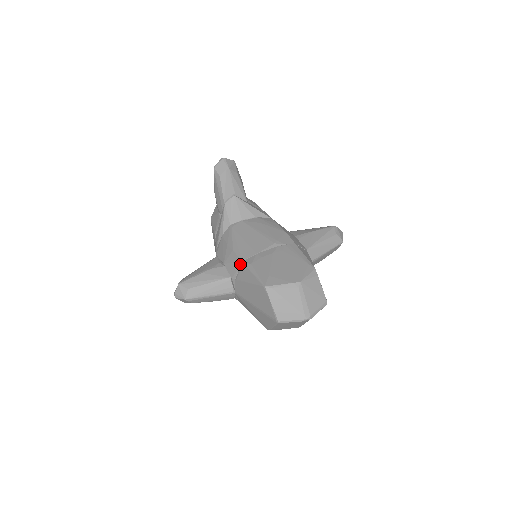
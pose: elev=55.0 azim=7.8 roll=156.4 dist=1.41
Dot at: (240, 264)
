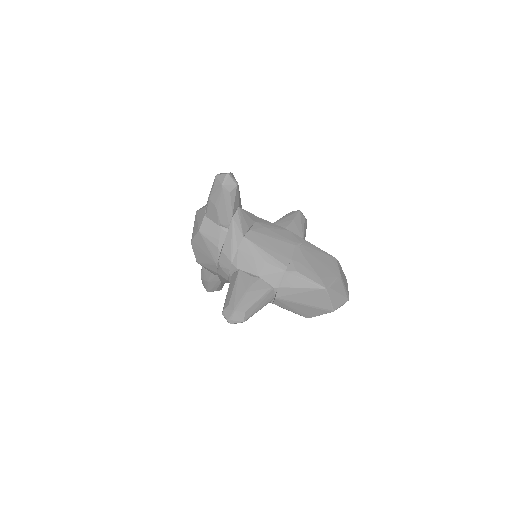
Dot at: (283, 274)
